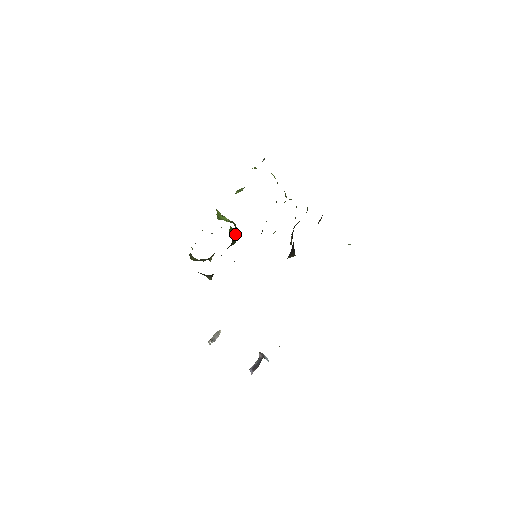
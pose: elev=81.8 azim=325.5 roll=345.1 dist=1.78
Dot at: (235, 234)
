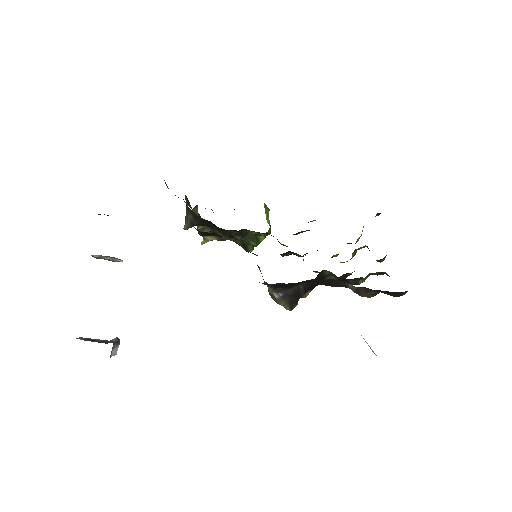
Dot at: (260, 233)
